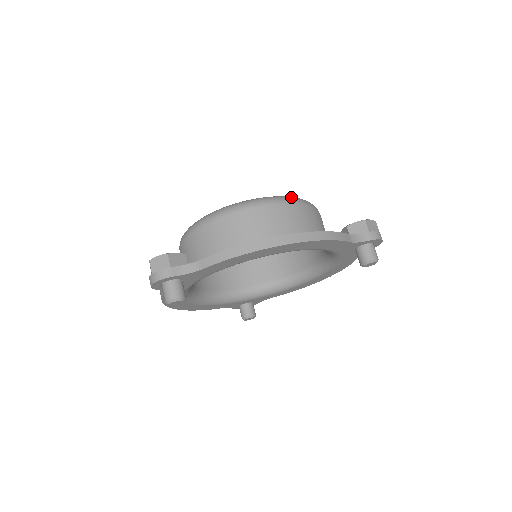
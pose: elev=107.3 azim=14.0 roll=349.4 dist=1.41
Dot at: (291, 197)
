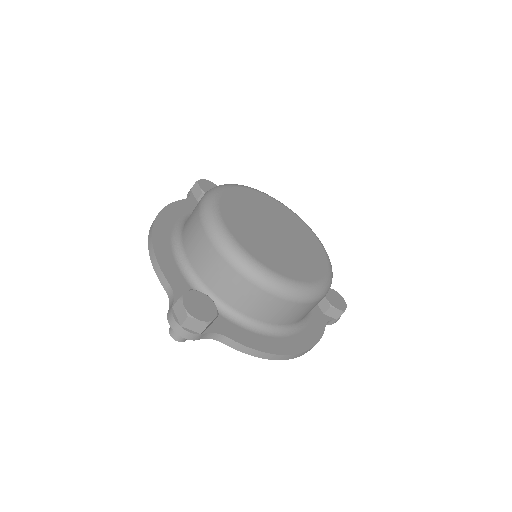
Dot at: (328, 287)
